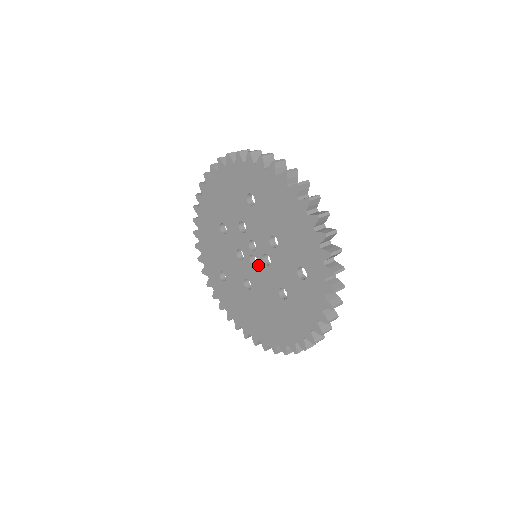
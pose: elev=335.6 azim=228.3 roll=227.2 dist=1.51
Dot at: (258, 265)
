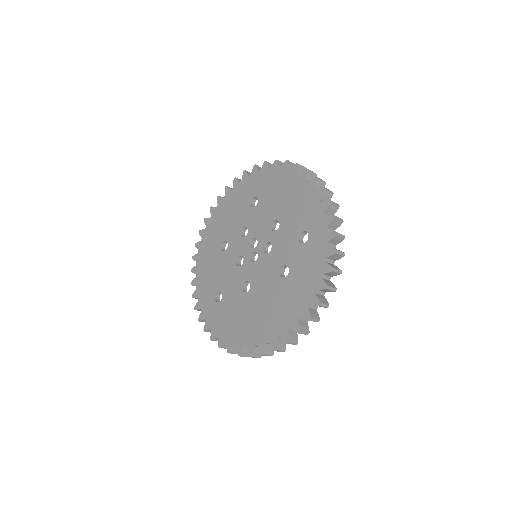
Dot at: (258, 258)
